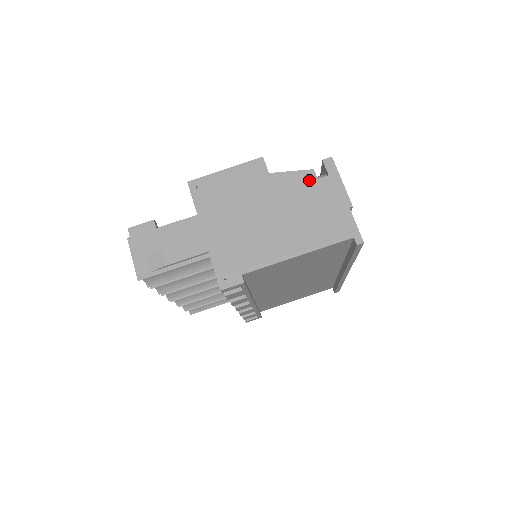
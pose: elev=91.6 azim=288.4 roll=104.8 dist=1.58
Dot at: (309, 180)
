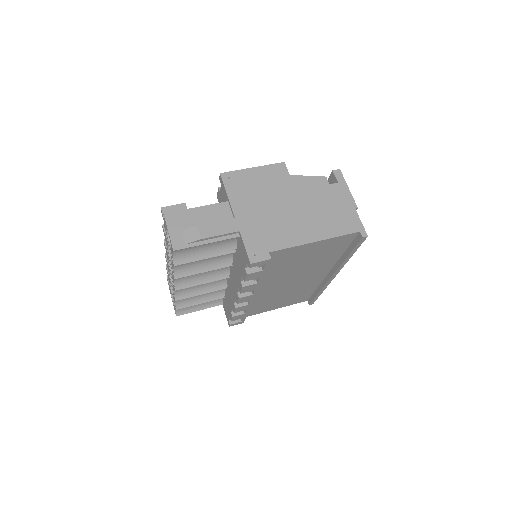
Dot at: (323, 184)
